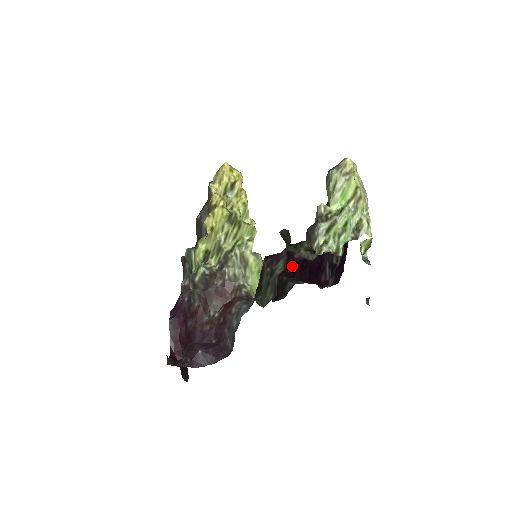
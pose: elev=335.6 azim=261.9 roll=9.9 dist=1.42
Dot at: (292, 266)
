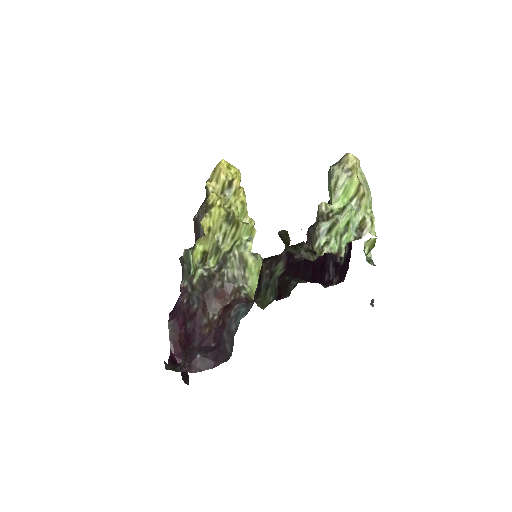
Dot at: (293, 266)
